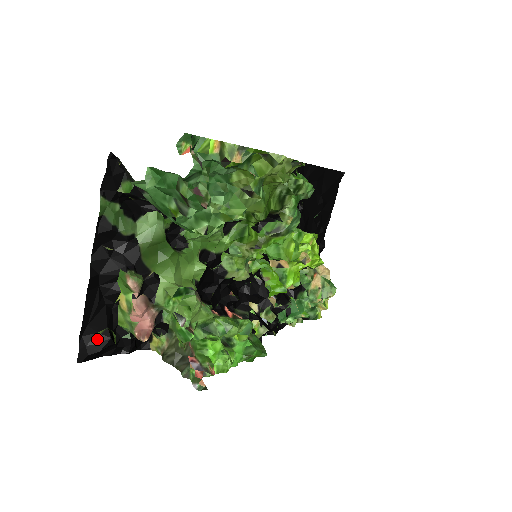
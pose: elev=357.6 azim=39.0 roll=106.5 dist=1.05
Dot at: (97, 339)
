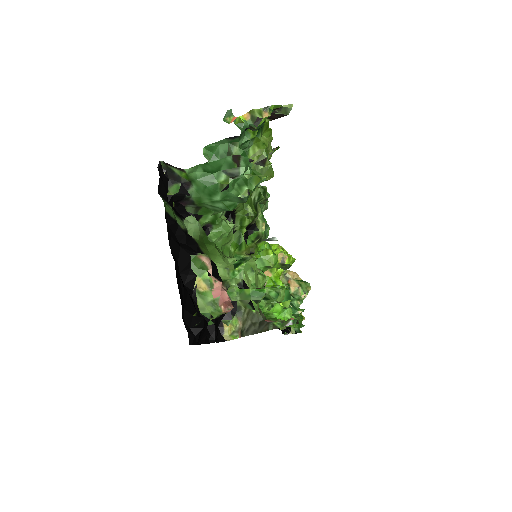
Dot at: (195, 321)
